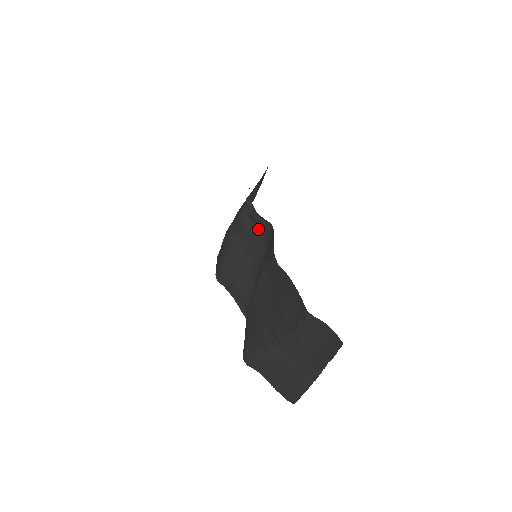
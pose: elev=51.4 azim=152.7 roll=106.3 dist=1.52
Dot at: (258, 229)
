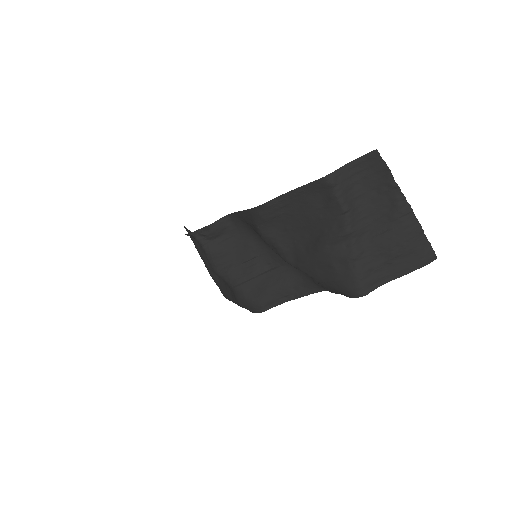
Dot at: (227, 236)
